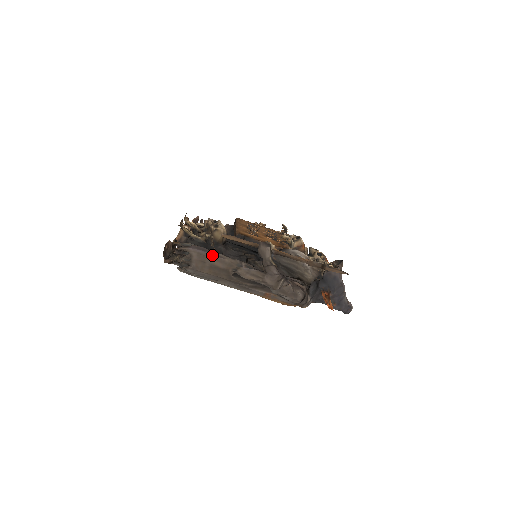
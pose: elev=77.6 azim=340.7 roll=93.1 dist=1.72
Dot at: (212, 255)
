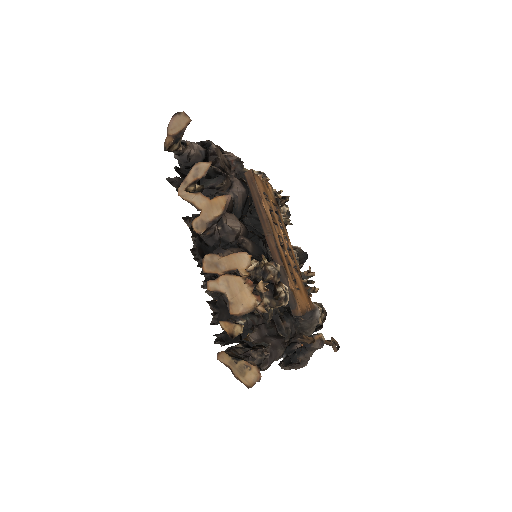
Dot at: occluded
